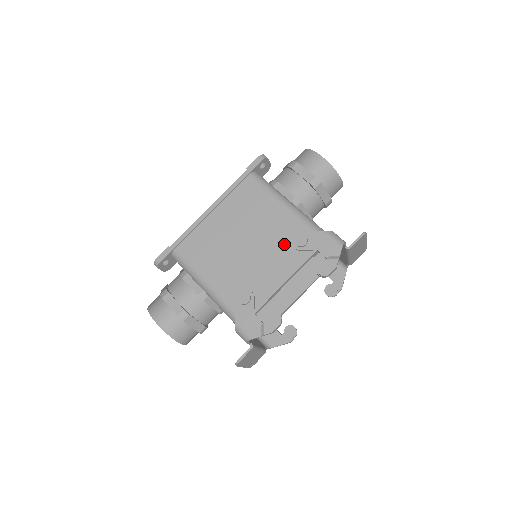
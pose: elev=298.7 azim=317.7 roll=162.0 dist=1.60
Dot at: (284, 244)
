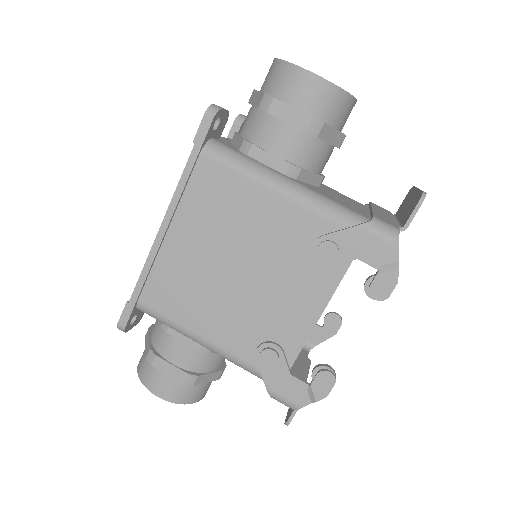
Dot at: (300, 257)
